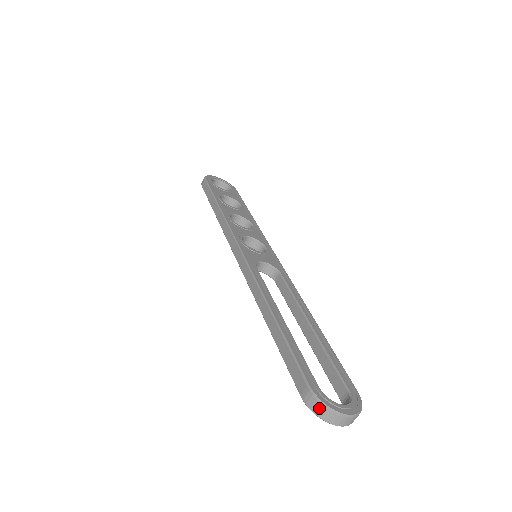
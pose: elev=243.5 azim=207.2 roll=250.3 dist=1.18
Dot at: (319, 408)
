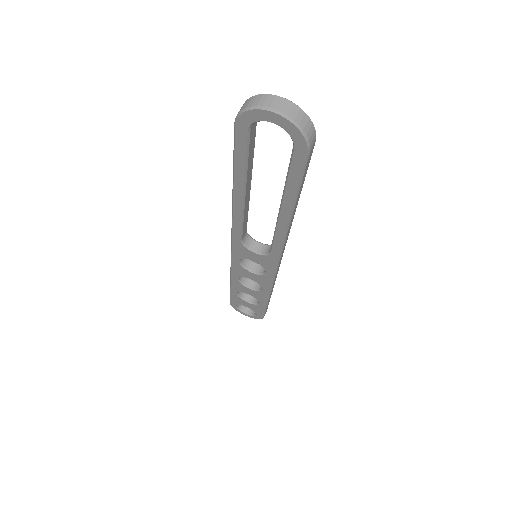
Dot at: (247, 102)
